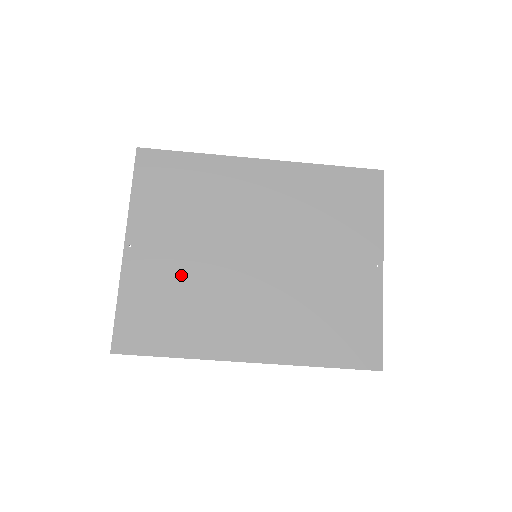
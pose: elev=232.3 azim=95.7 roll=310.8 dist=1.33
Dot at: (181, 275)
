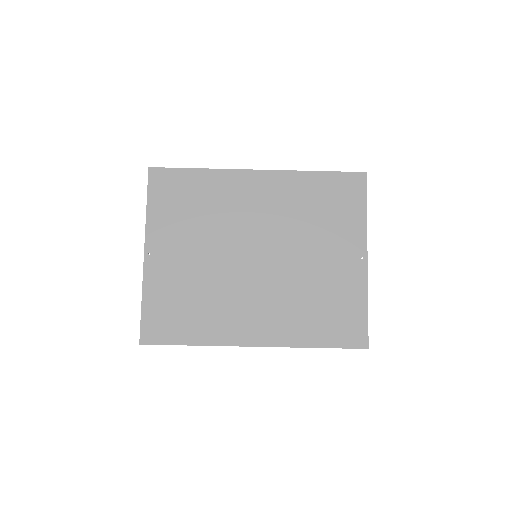
Dot at: (193, 276)
